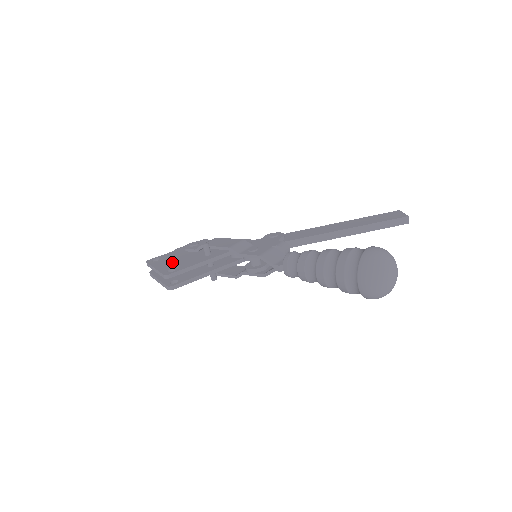
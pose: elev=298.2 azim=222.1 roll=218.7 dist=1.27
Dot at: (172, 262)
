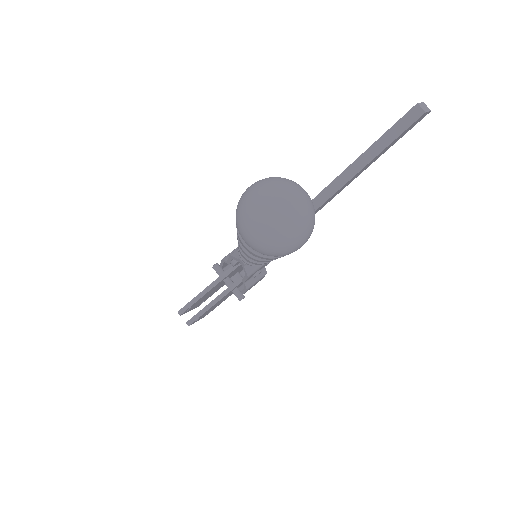
Dot at: occluded
